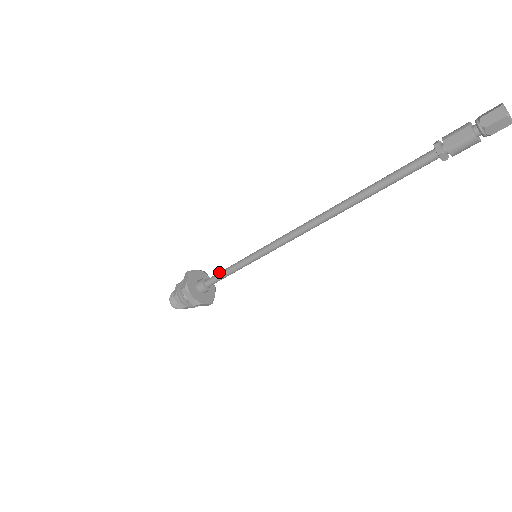
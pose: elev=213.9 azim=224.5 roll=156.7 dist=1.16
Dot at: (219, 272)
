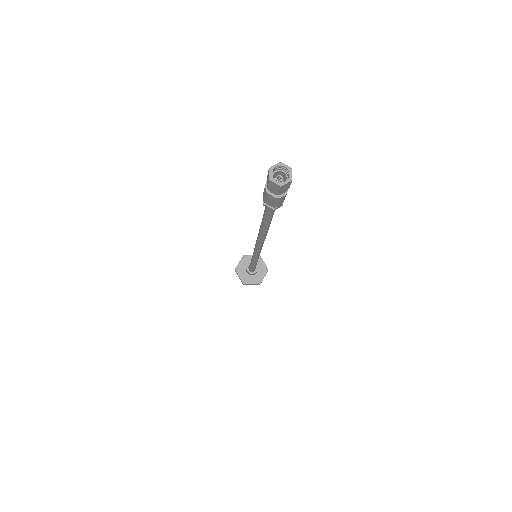
Dot at: (250, 265)
